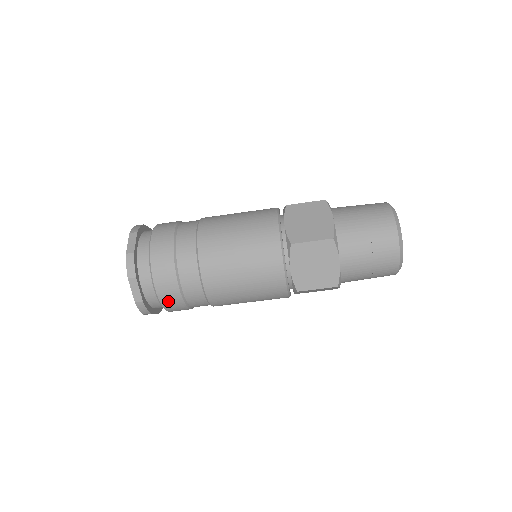
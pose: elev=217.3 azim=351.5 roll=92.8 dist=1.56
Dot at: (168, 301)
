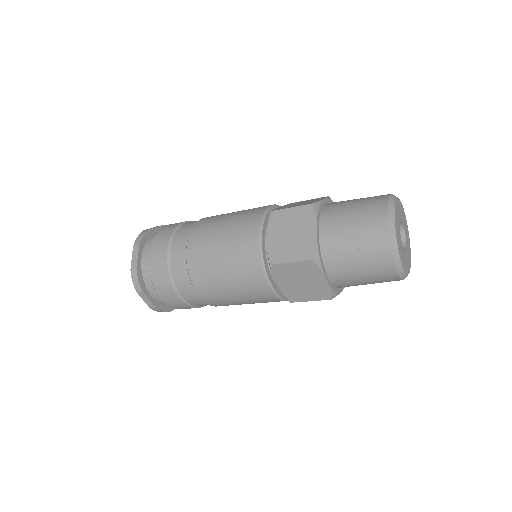
Dot at: (177, 307)
